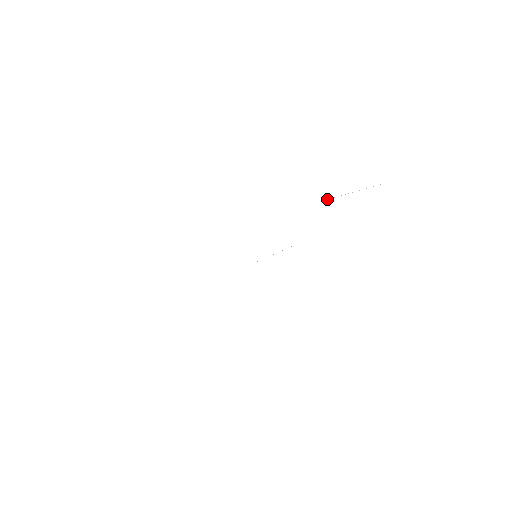
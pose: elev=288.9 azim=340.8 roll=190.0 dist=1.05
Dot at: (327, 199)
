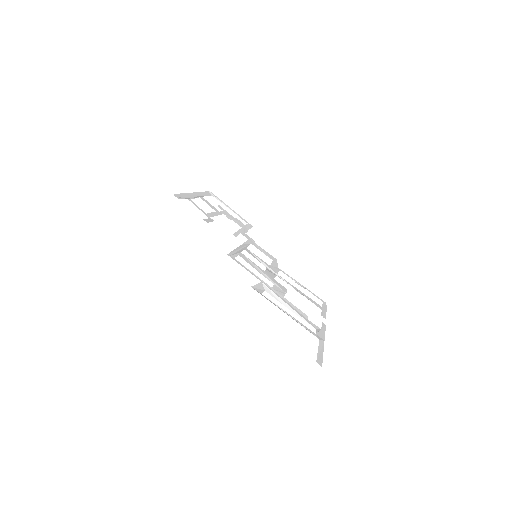
Dot at: (272, 292)
